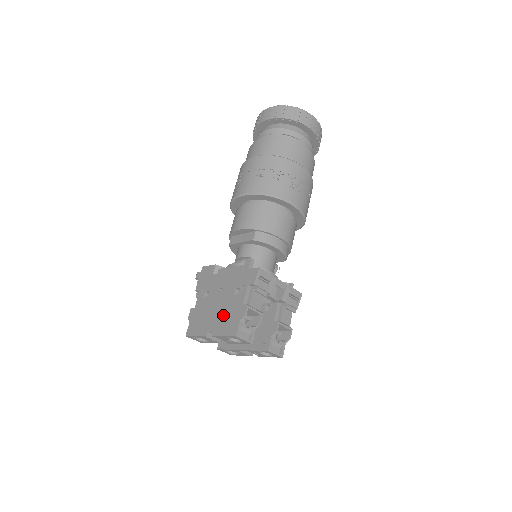
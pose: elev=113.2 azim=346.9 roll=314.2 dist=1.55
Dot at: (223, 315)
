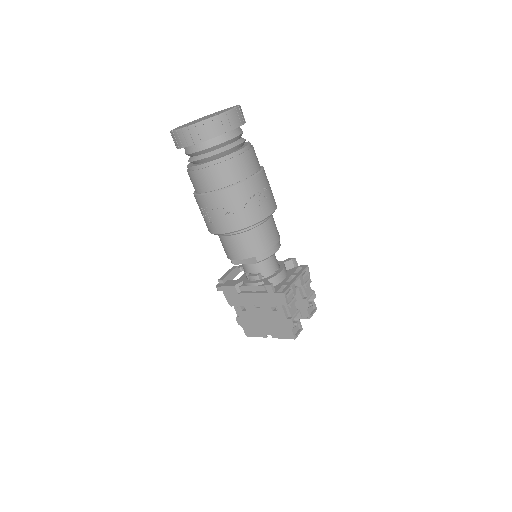
Dot at: (273, 325)
